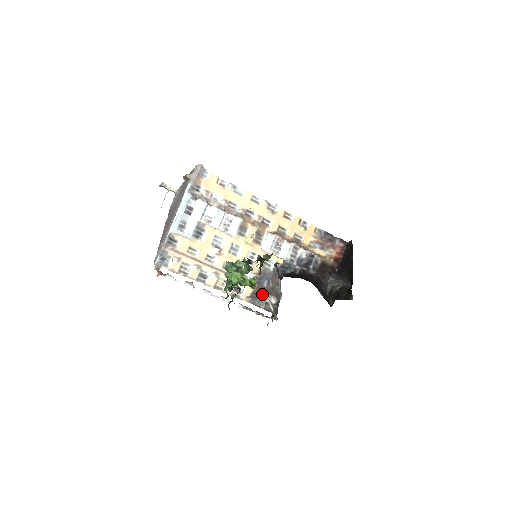
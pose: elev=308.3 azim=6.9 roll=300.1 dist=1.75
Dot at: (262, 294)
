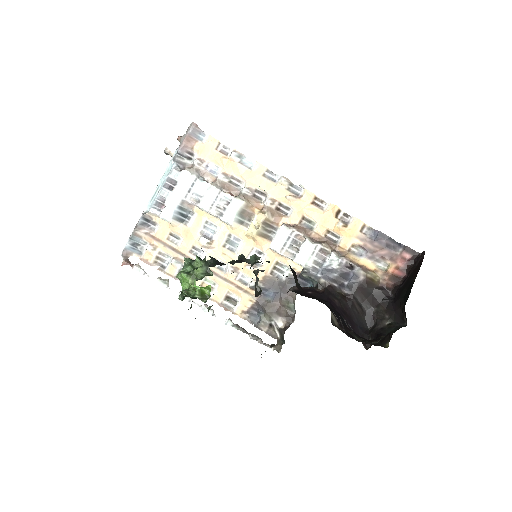
Dot at: (265, 311)
